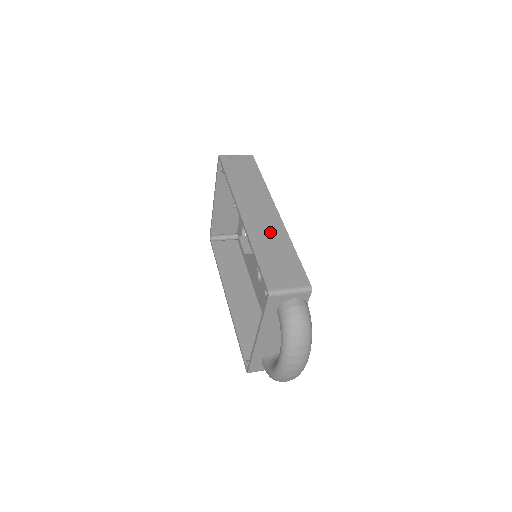
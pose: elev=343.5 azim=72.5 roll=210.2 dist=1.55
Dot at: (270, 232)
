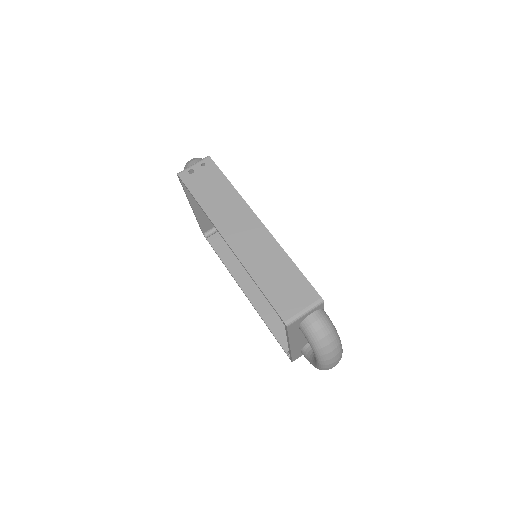
Dot at: (262, 251)
